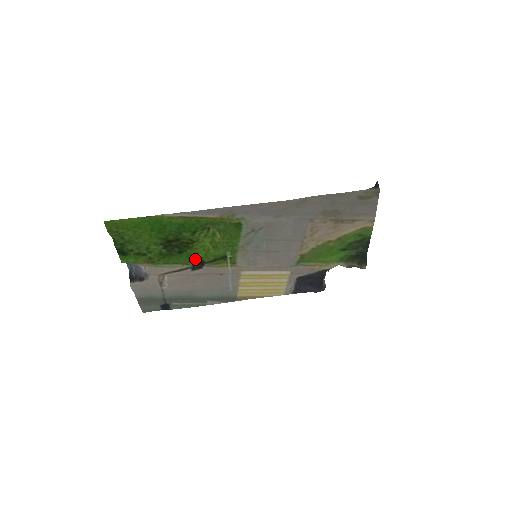
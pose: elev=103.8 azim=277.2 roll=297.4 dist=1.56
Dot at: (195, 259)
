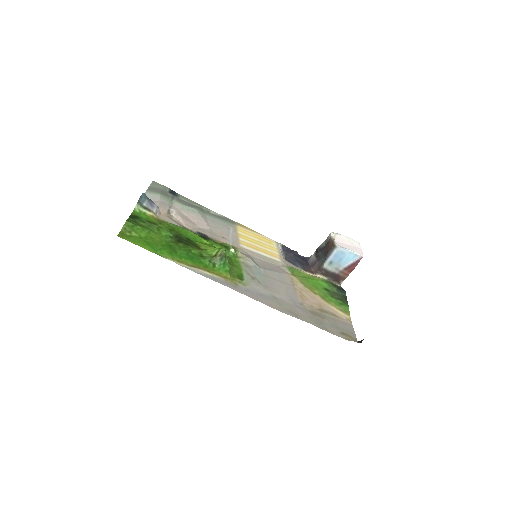
Dot at: (202, 238)
